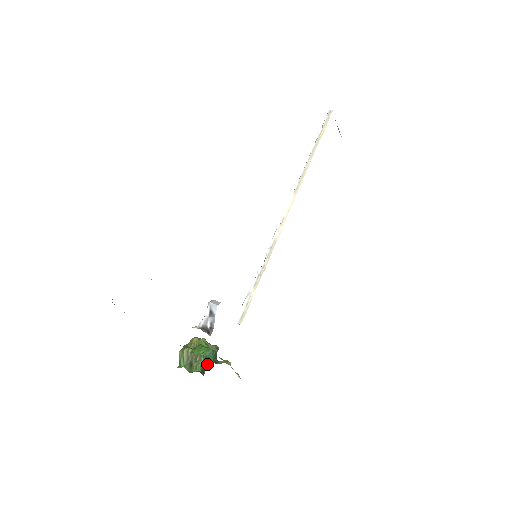
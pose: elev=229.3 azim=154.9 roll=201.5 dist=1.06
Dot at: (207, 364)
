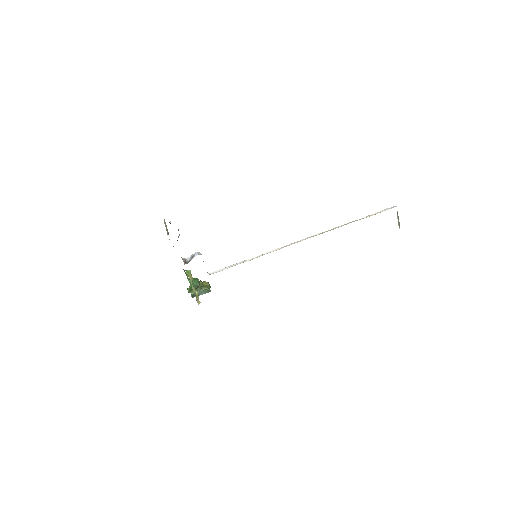
Dot at: (199, 294)
